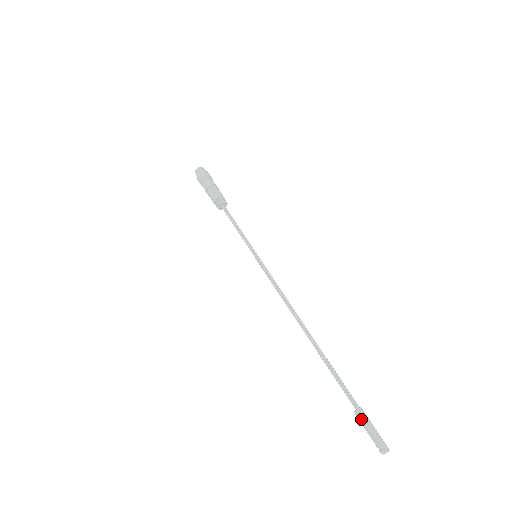
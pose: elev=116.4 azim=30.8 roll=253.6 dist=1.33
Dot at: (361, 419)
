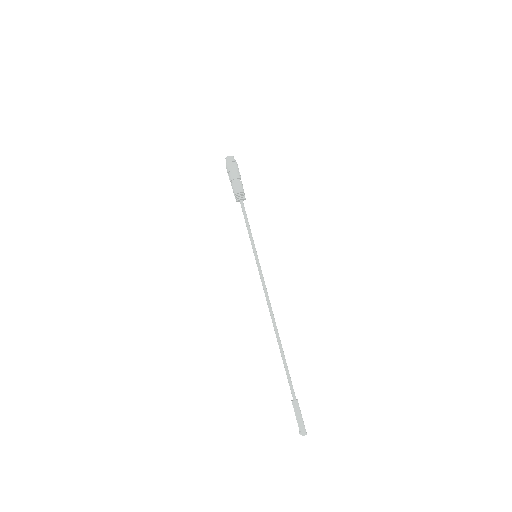
Dot at: occluded
